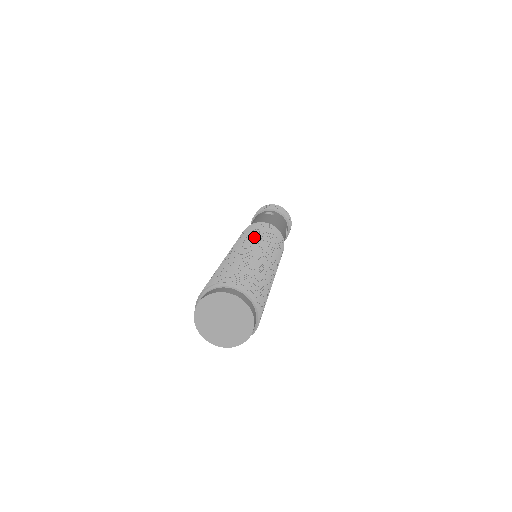
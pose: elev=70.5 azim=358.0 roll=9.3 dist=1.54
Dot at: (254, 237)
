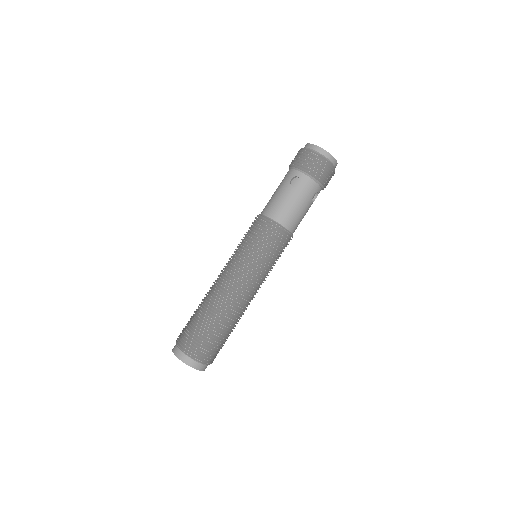
Dot at: (241, 263)
